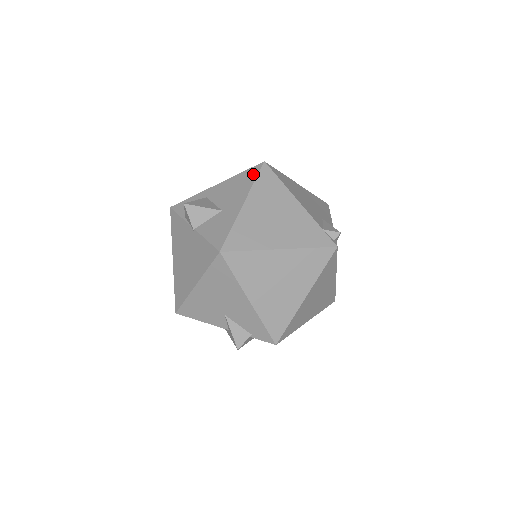
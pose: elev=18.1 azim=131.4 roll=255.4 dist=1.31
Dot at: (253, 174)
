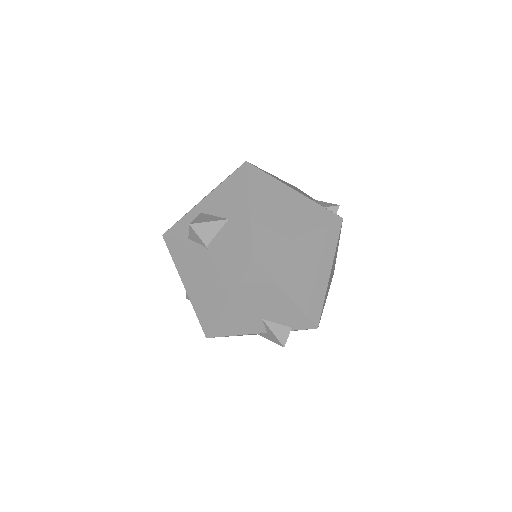
Dot at: (241, 176)
